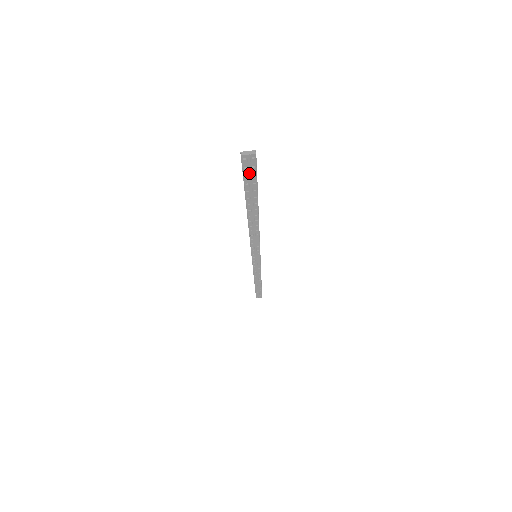
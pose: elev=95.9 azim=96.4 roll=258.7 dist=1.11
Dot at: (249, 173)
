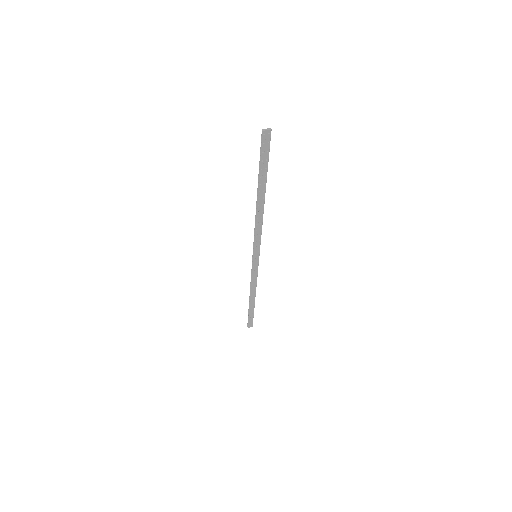
Dot at: (265, 149)
